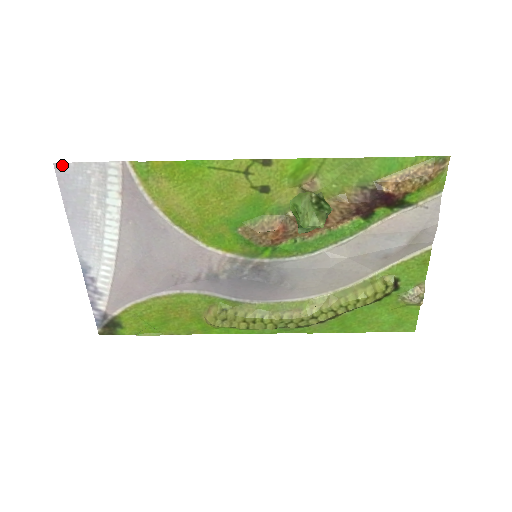
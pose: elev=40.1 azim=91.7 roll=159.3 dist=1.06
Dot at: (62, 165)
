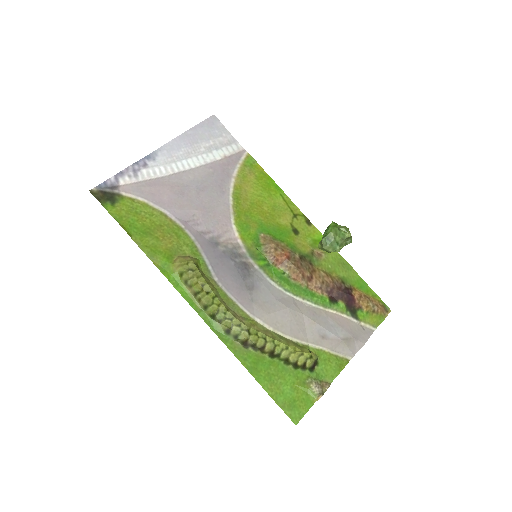
Dot at: (217, 119)
